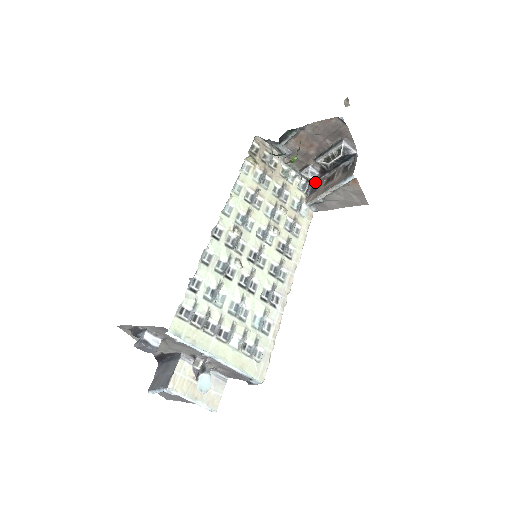
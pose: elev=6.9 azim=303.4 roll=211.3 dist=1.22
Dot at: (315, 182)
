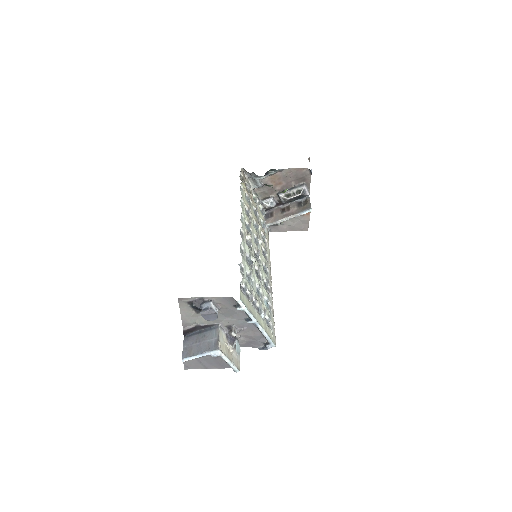
Dot at: (268, 210)
